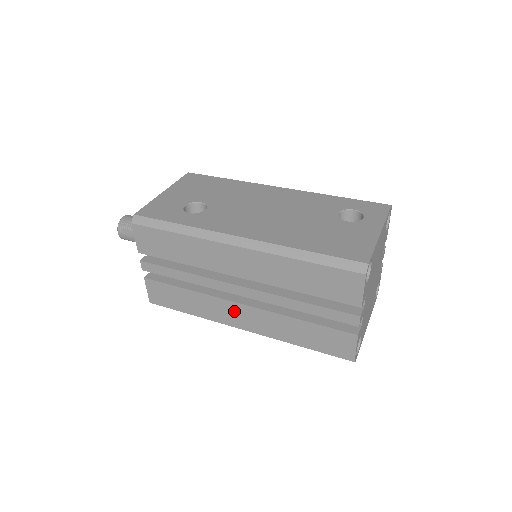
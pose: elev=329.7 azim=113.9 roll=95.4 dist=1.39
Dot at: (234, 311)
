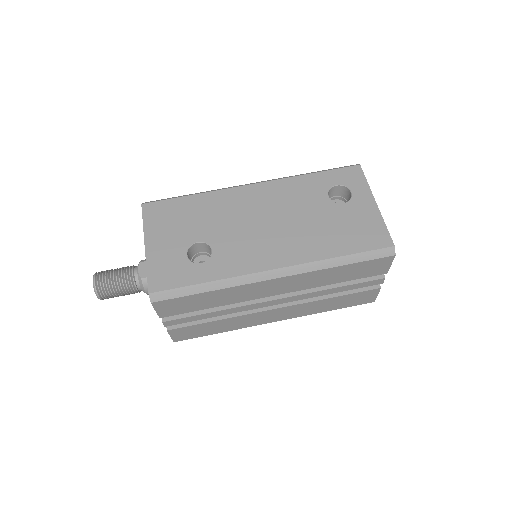
Dot at: (268, 315)
